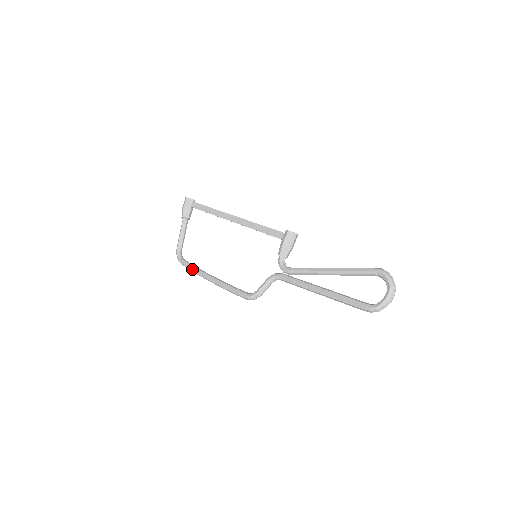
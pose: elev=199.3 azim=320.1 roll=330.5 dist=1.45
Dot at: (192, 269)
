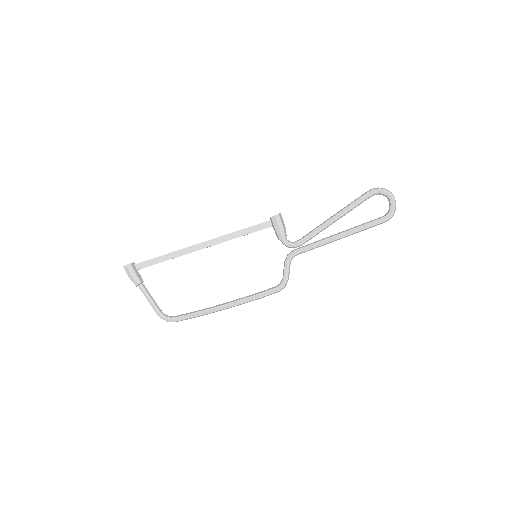
Dot at: (196, 315)
